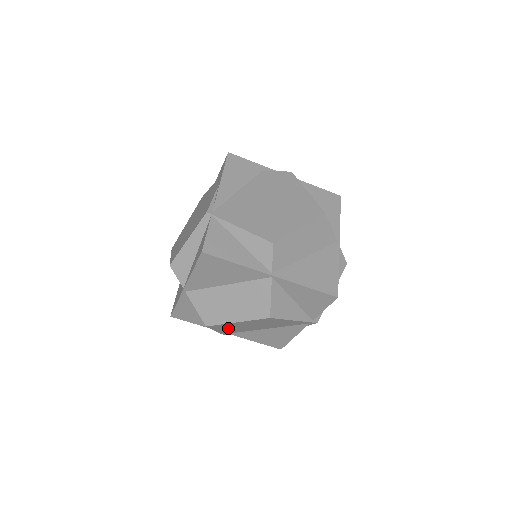
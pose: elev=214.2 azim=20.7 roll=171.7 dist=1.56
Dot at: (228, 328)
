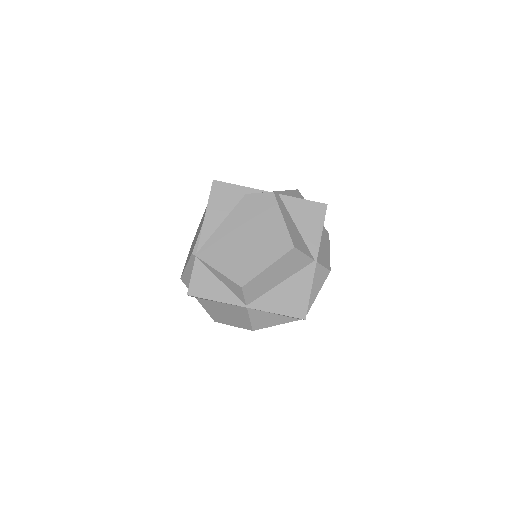
Dot at: occluded
